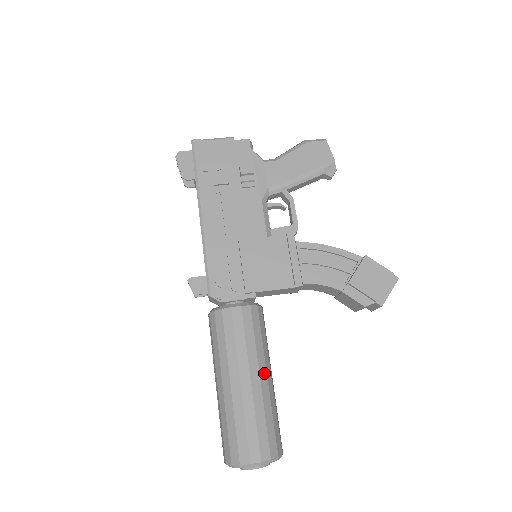
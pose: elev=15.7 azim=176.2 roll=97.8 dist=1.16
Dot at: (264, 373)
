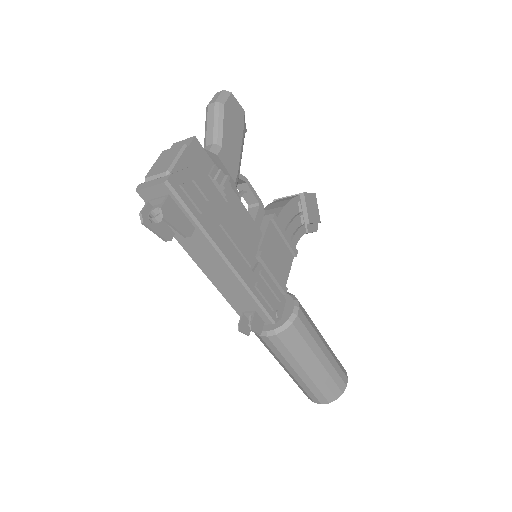
Dot at: occluded
